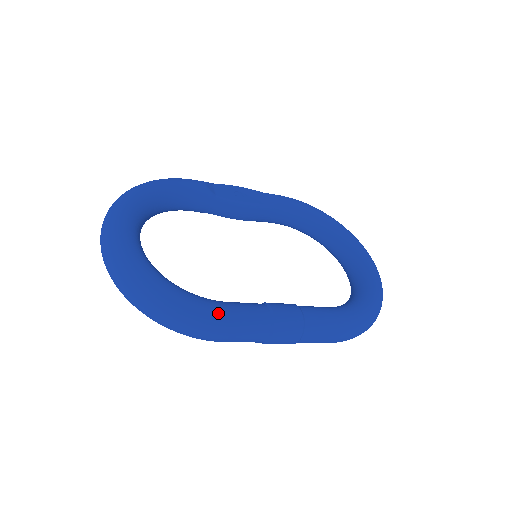
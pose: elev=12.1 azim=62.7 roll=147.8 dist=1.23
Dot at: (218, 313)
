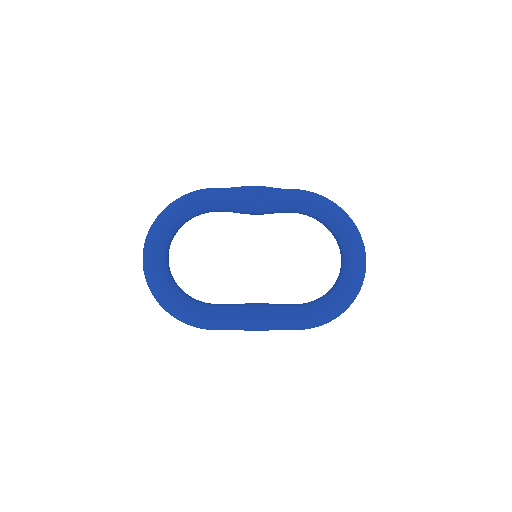
Dot at: (206, 318)
